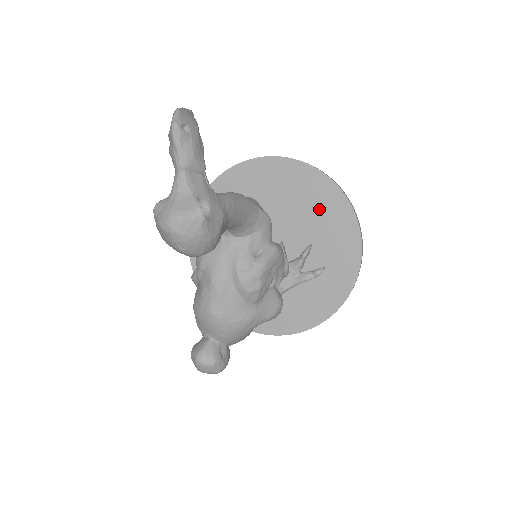
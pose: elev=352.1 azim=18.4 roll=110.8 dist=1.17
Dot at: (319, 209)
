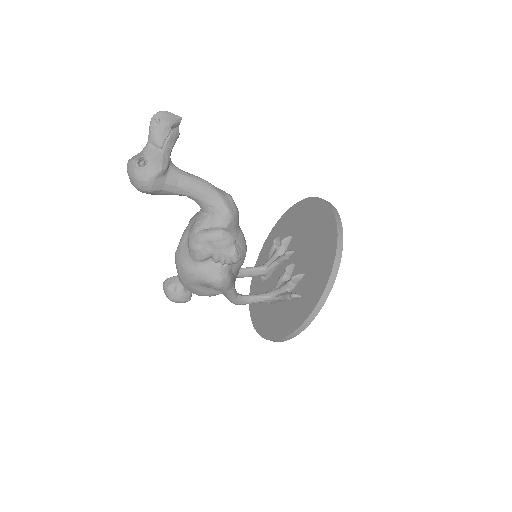
Dot at: (321, 248)
